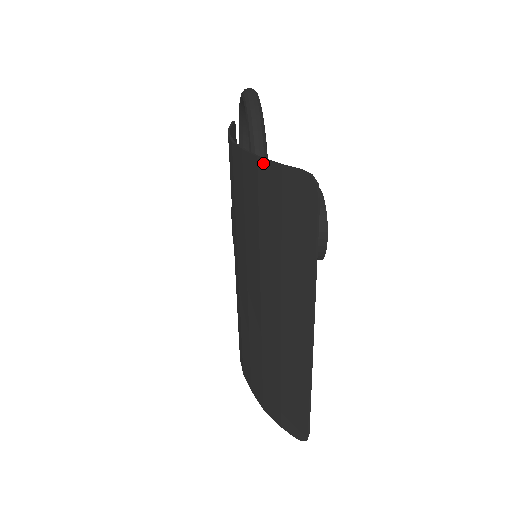
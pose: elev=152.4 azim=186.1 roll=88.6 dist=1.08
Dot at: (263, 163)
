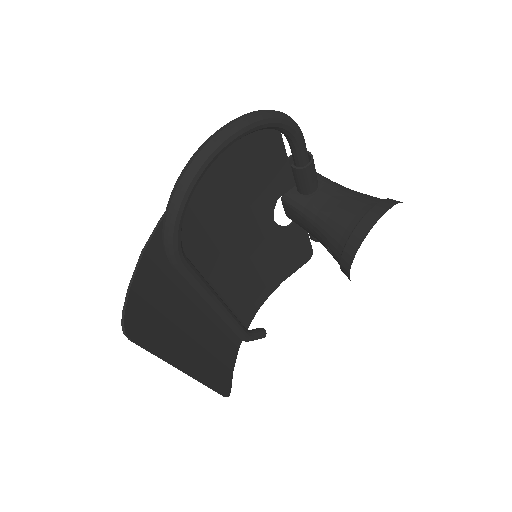
Dot at: (140, 262)
